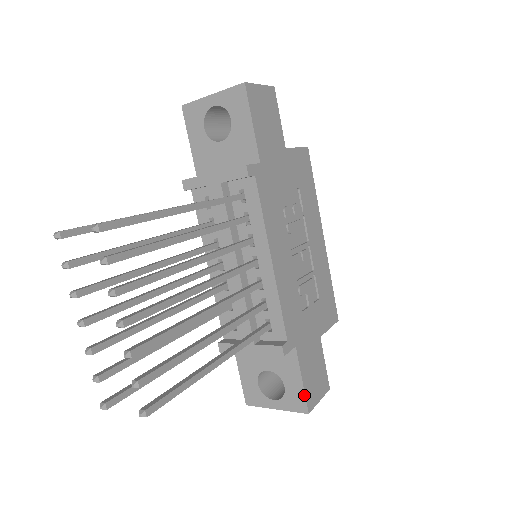
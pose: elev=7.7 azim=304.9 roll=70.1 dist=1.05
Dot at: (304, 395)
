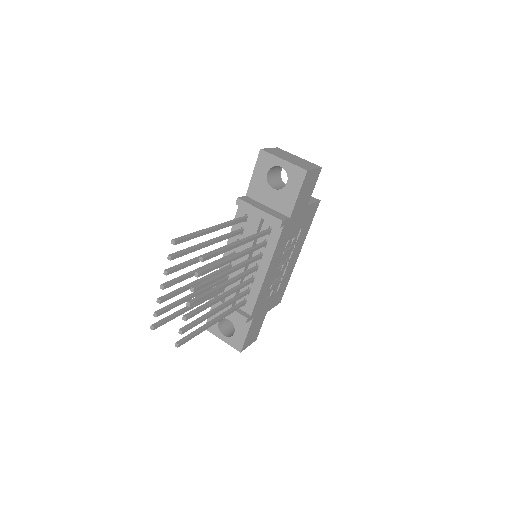
Dot at: (243, 343)
